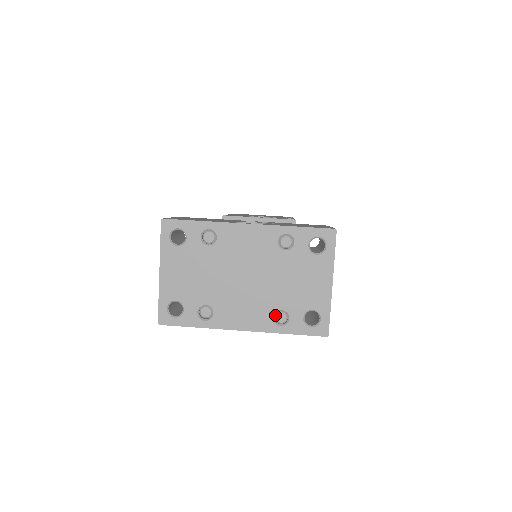
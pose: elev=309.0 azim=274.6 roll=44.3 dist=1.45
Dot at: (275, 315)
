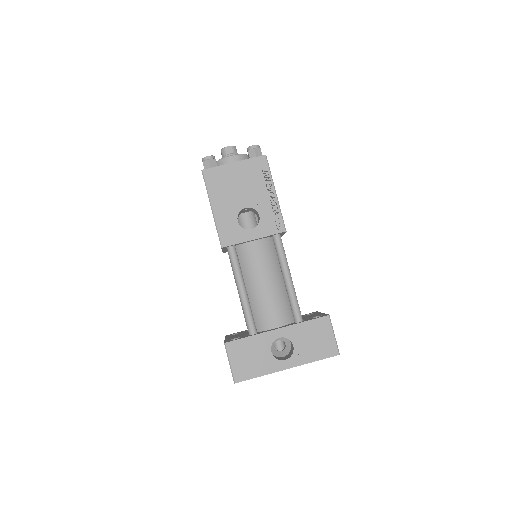
Dot at: occluded
